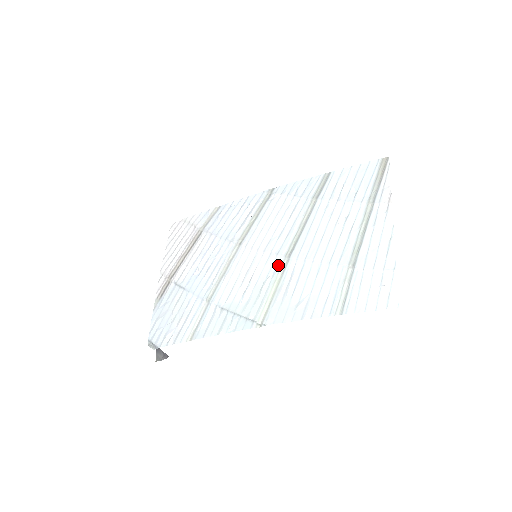
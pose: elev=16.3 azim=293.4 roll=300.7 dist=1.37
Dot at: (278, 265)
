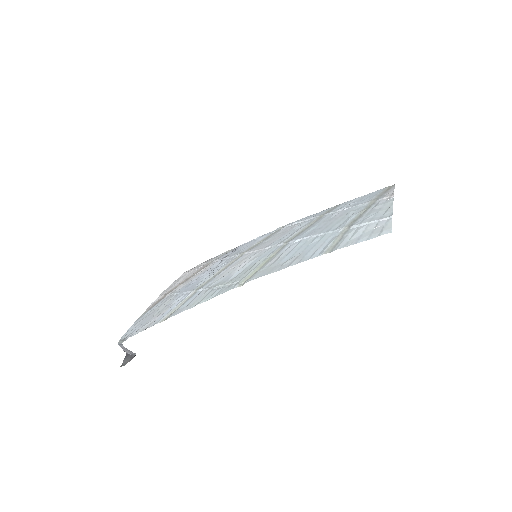
Dot at: (275, 249)
